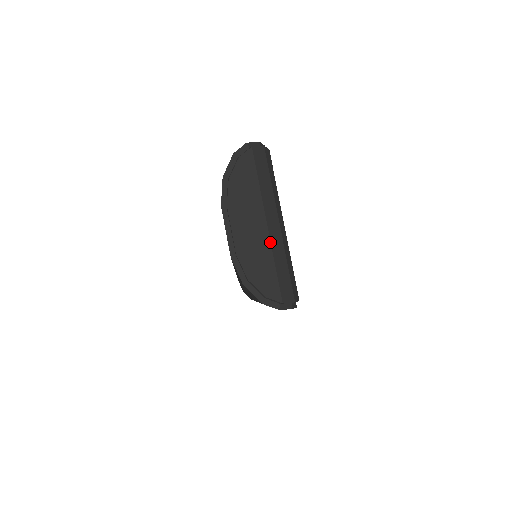
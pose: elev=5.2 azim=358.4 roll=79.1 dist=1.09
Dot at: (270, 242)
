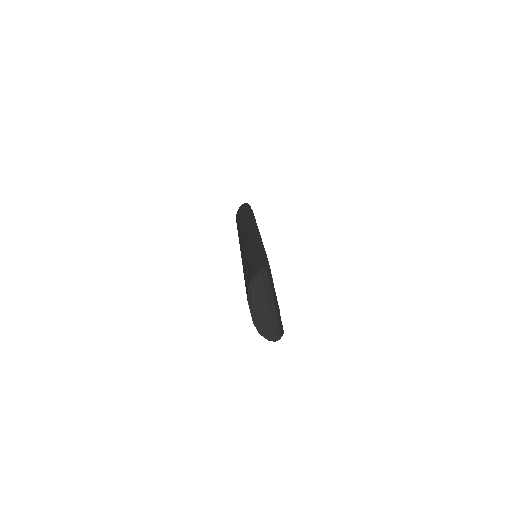
Dot at: (271, 316)
